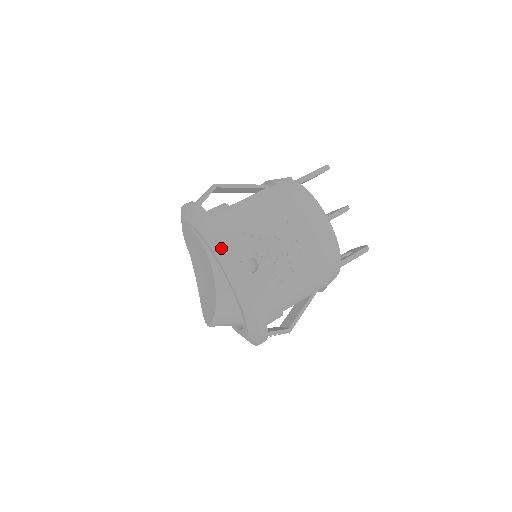
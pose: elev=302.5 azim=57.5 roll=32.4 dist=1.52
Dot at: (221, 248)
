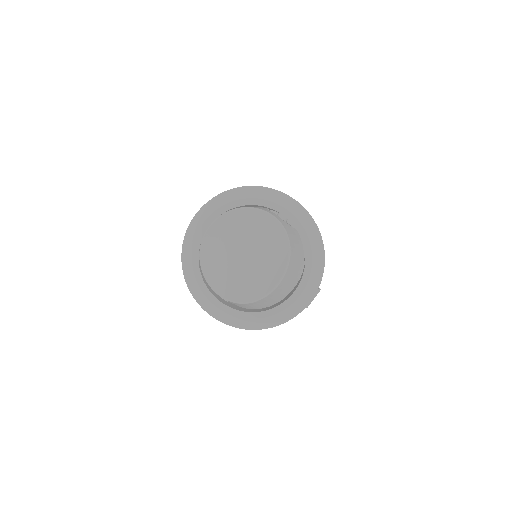
Dot at: (271, 190)
